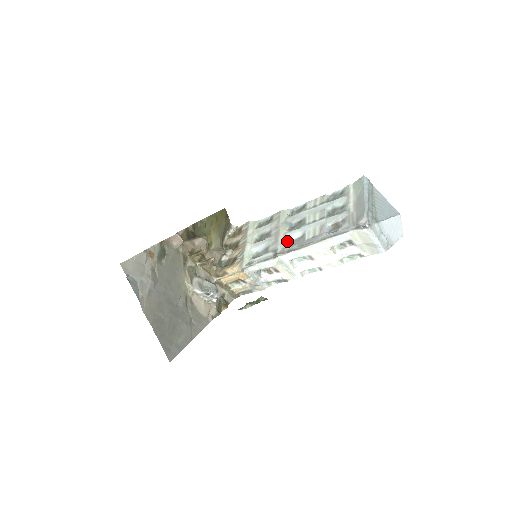
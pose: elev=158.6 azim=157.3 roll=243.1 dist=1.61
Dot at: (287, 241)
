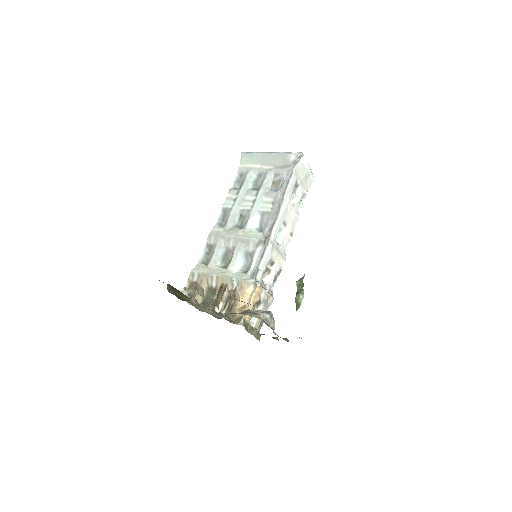
Dot at: (255, 231)
